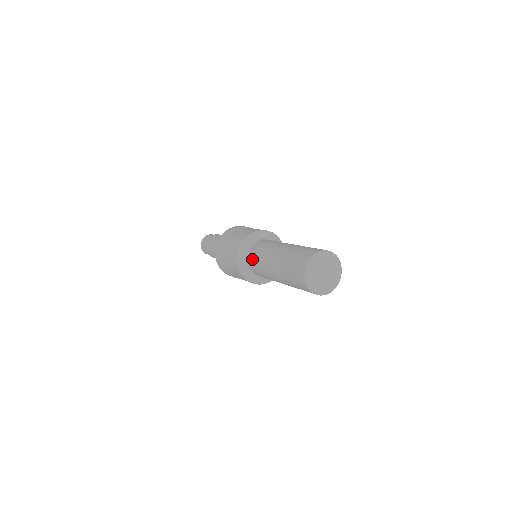
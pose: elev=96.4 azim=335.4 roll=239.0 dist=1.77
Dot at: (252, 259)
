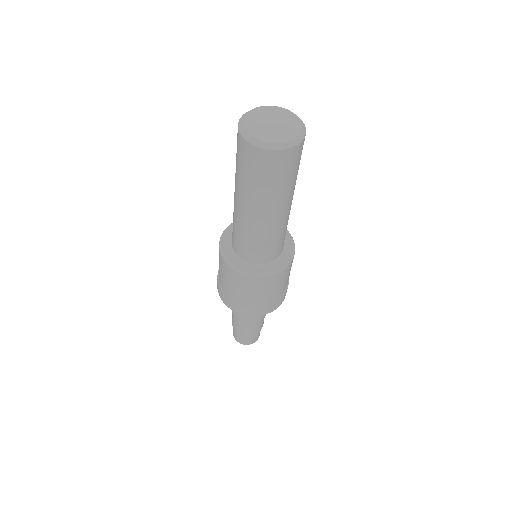
Dot at: (233, 239)
